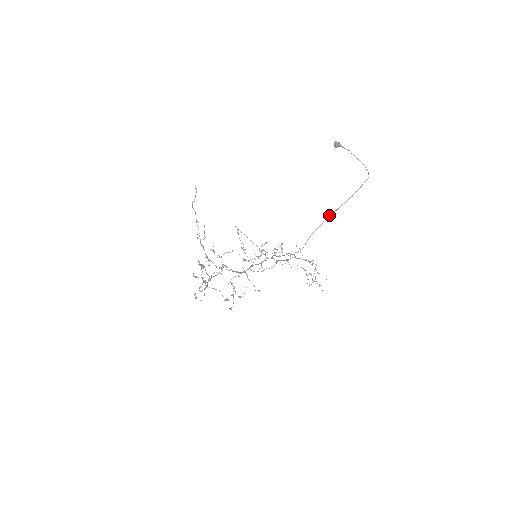
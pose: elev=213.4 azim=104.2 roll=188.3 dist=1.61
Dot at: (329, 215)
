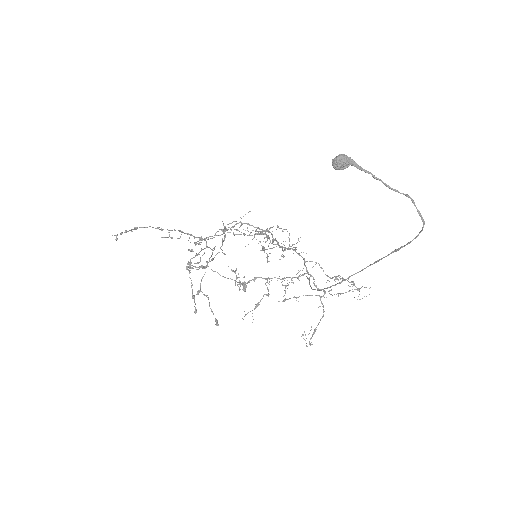
Dot at: (325, 288)
